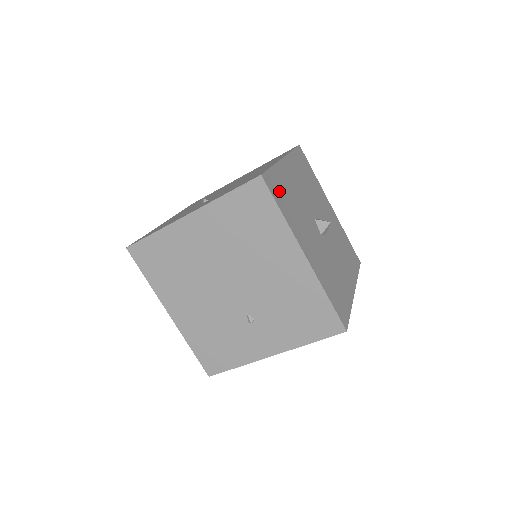
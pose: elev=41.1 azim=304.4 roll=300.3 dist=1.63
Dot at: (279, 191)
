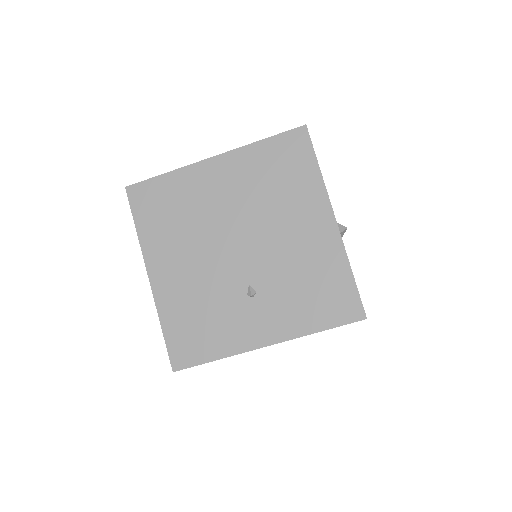
Dot at: occluded
